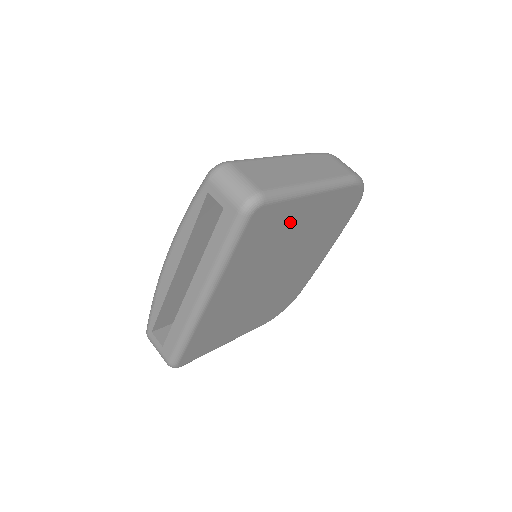
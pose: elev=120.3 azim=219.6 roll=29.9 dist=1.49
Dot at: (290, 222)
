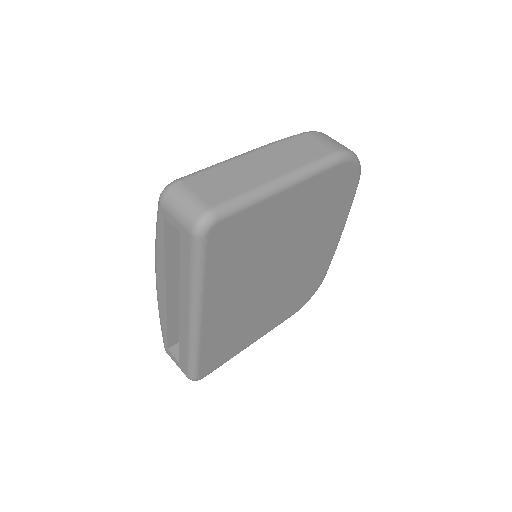
Dot at: (267, 224)
